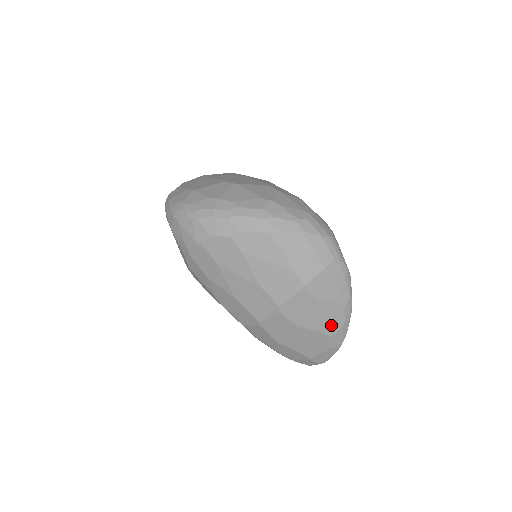
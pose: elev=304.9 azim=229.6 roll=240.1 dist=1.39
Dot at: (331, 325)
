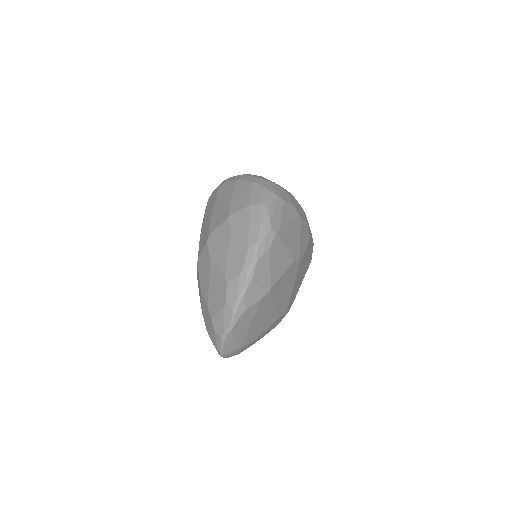
Dot at: (232, 268)
